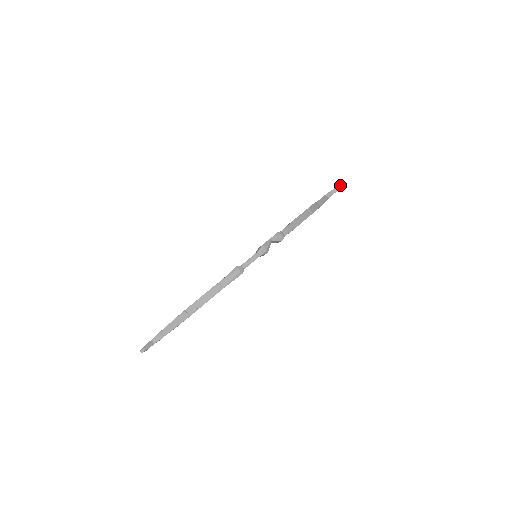
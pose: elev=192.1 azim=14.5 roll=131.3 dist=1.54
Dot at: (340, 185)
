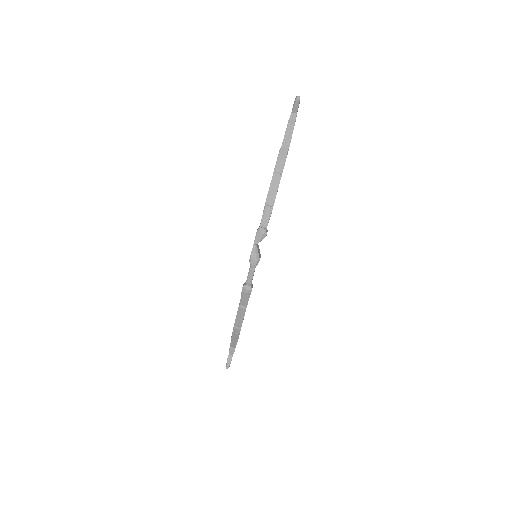
Dot at: (297, 99)
